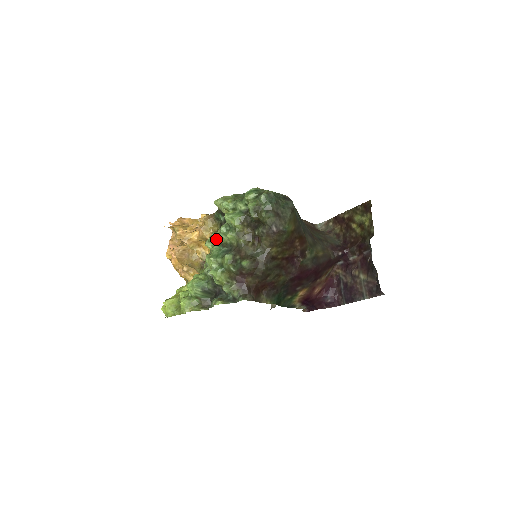
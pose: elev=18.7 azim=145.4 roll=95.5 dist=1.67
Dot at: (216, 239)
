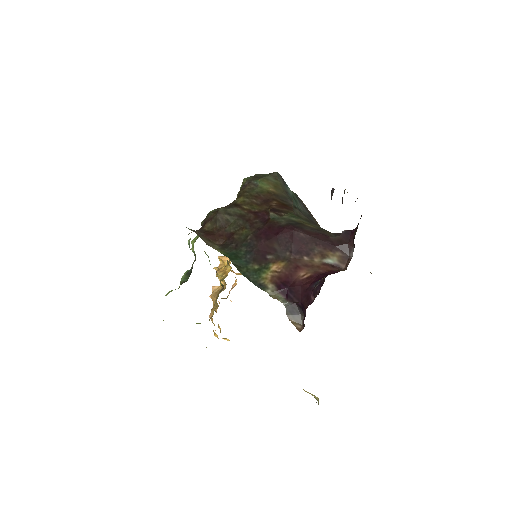
Dot at: occluded
